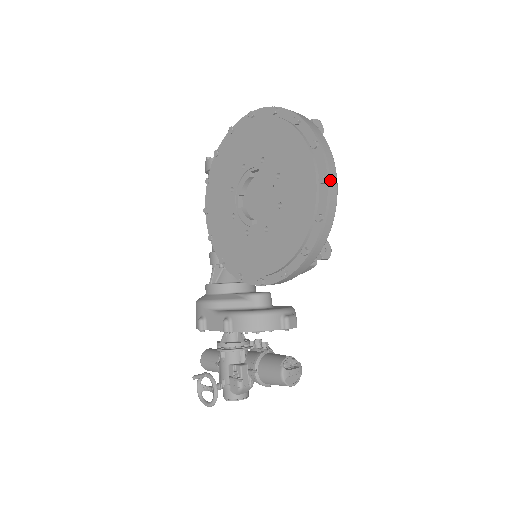
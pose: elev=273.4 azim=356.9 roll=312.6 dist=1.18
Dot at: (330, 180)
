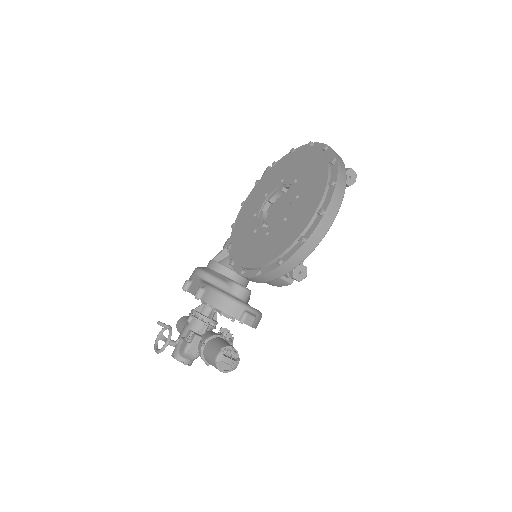
Dot at: (327, 215)
